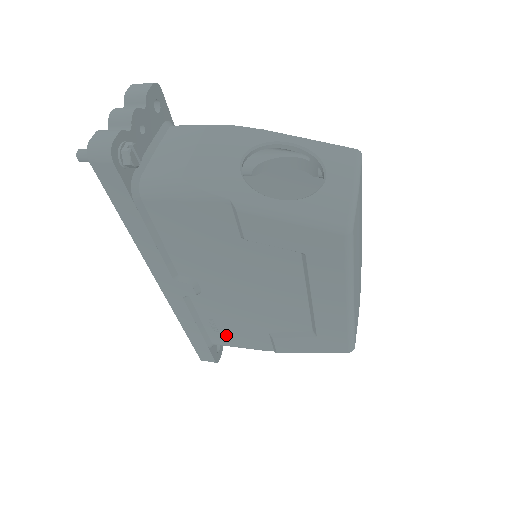
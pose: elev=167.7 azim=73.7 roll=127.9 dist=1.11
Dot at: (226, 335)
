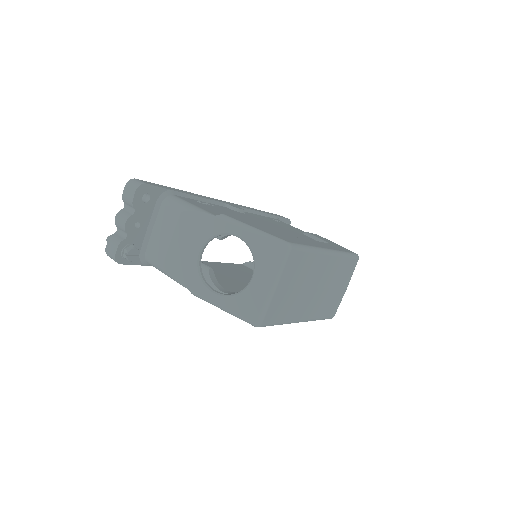
Dot at: occluded
